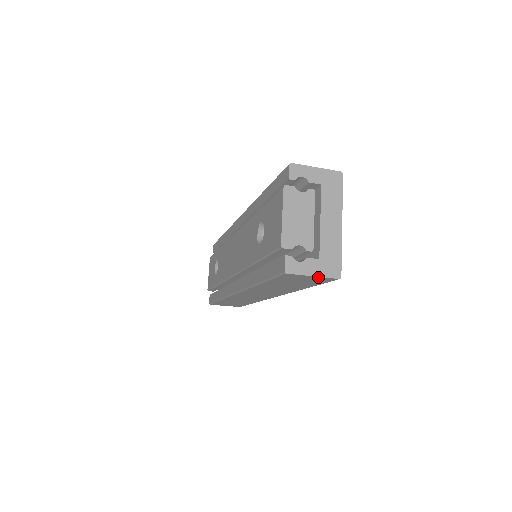
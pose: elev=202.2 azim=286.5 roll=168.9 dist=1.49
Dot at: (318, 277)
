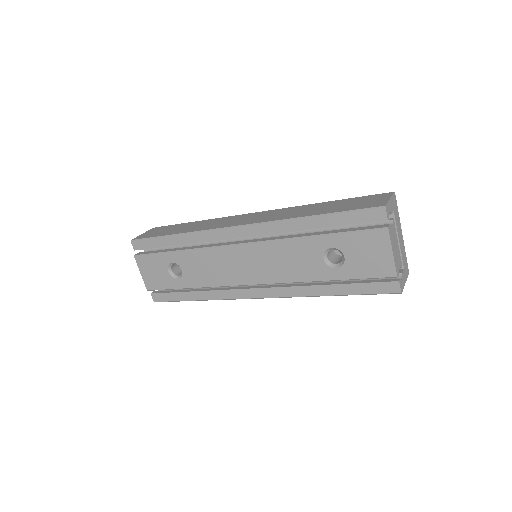
Dot at: occluded
